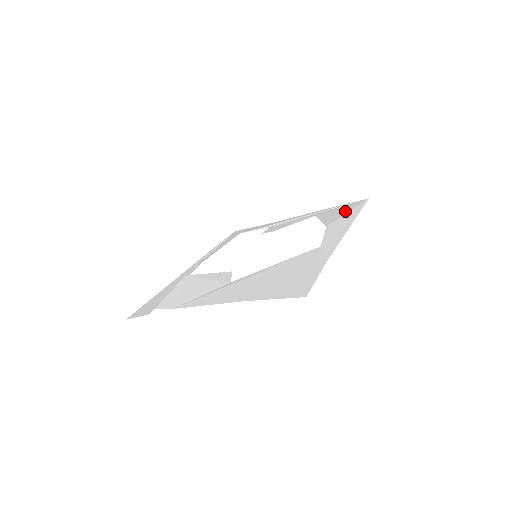
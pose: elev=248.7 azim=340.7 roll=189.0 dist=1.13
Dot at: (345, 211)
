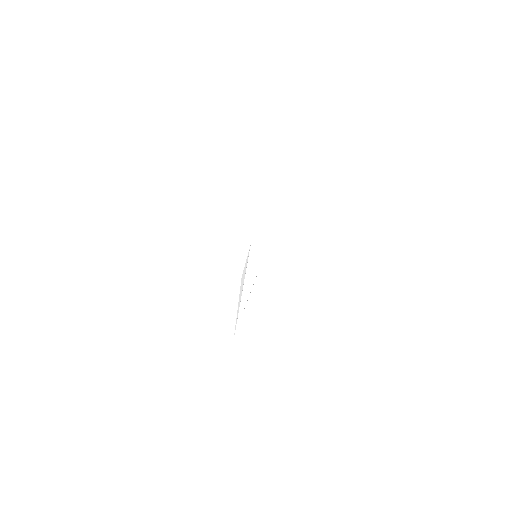
Dot at: occluded
